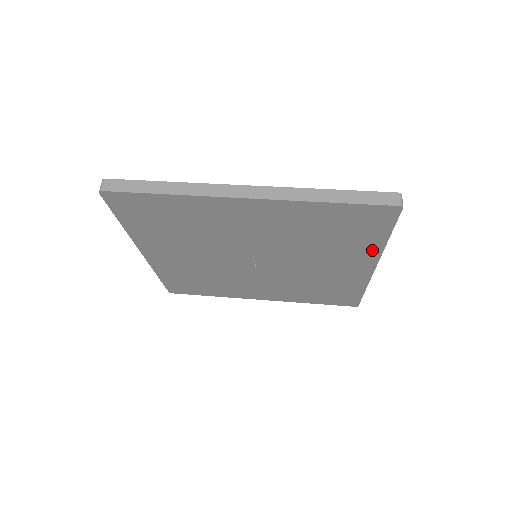
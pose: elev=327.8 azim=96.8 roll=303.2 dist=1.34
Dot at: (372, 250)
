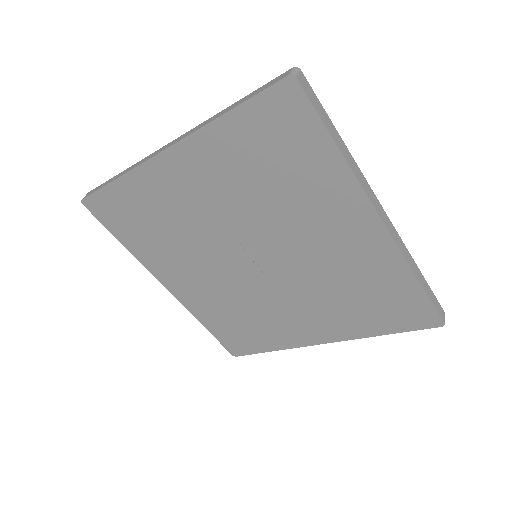
Dot at: (341, 180)
